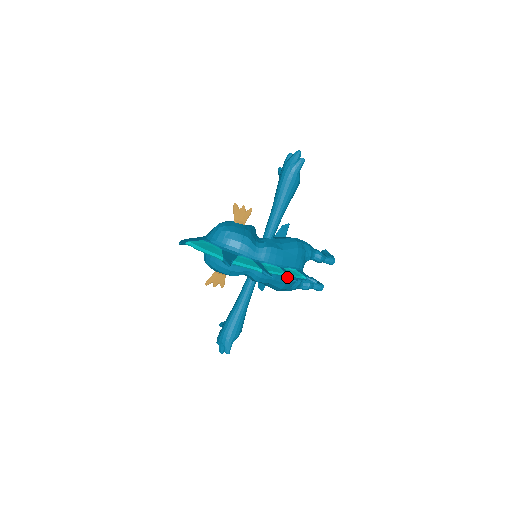
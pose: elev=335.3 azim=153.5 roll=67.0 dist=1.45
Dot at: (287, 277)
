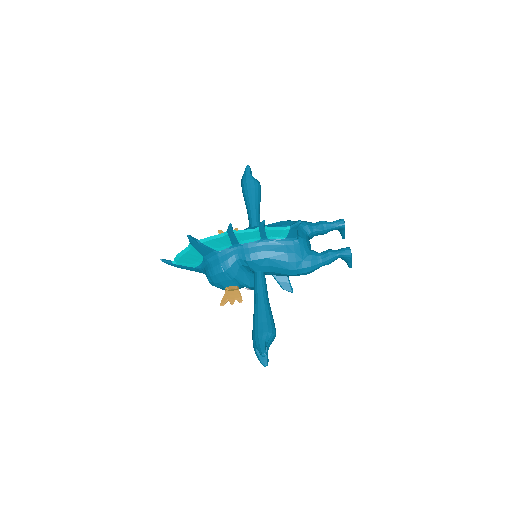
Dot at: (258, 226)
